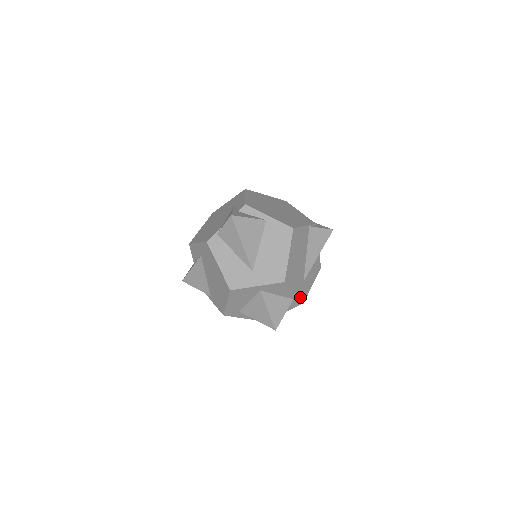
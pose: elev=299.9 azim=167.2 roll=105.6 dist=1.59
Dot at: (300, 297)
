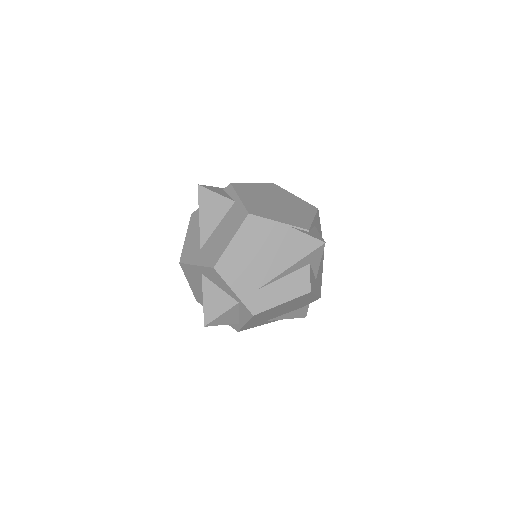
Dot at: (247, 304)
